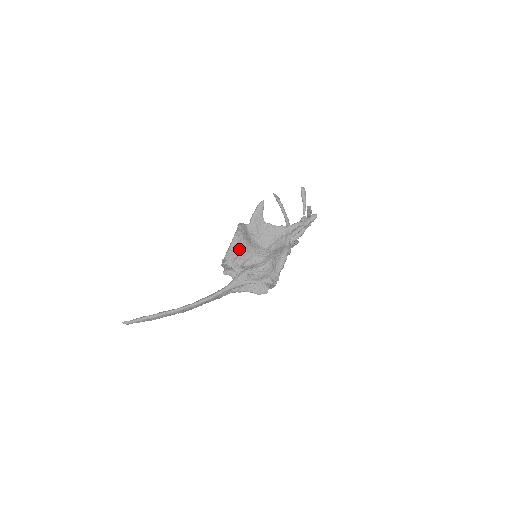
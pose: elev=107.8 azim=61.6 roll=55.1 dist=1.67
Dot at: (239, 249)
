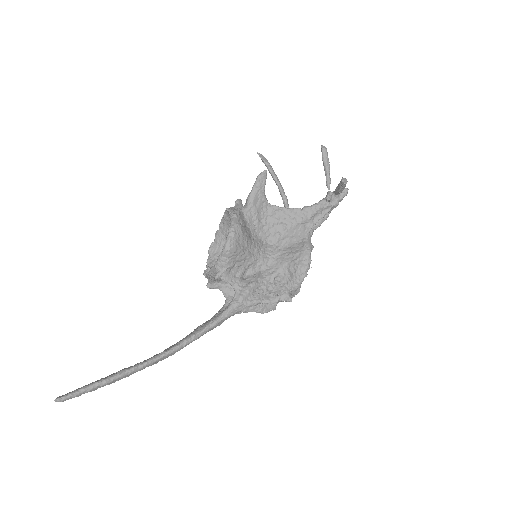
Dot at: (238, 252)
